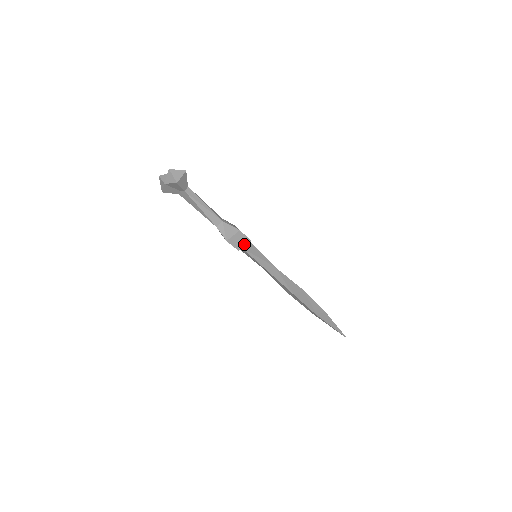
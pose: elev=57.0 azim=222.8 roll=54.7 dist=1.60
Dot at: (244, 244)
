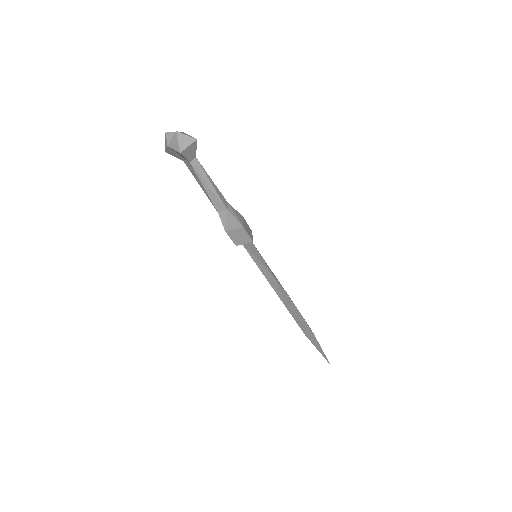
Dot at: (244, 242)
